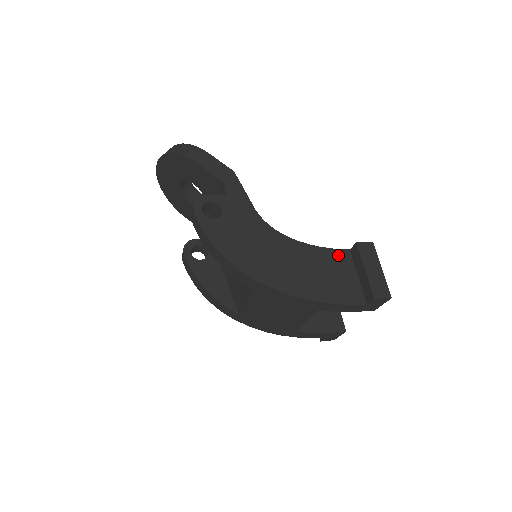
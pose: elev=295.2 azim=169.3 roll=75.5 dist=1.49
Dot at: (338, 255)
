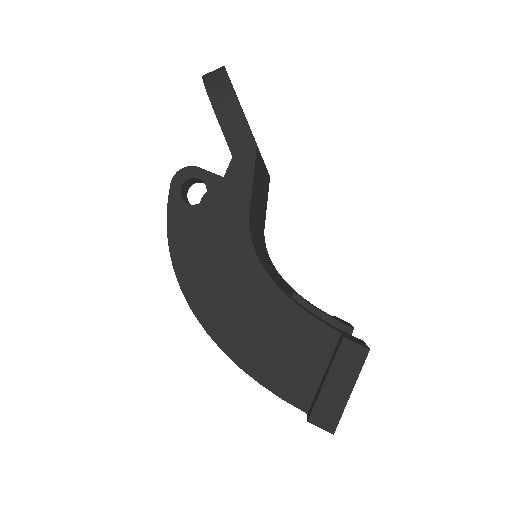
Dot at: (318, 332)
